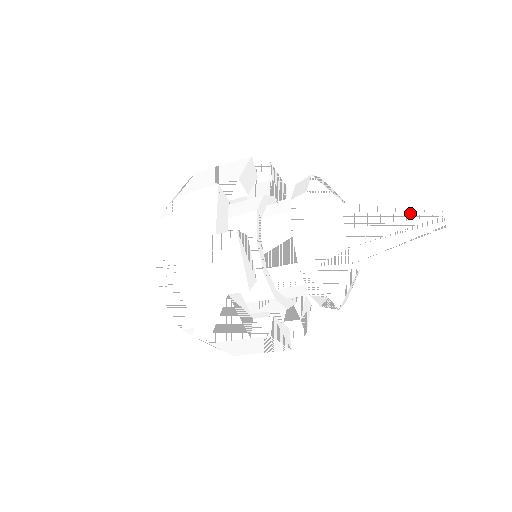
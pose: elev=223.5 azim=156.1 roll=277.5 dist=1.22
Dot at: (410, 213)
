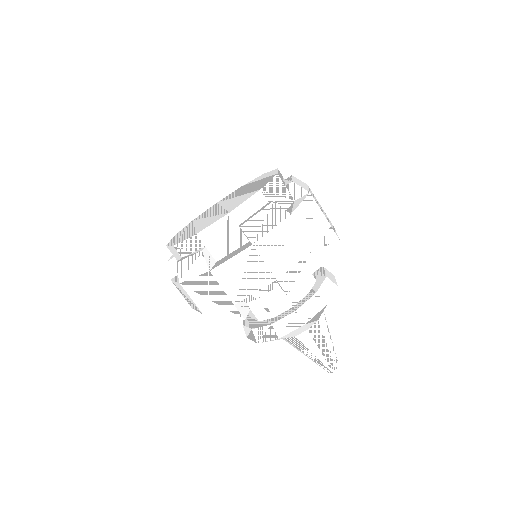
Dot at: (326, 359)
